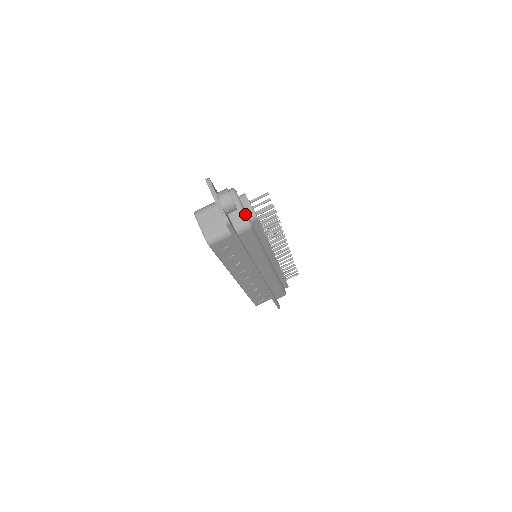
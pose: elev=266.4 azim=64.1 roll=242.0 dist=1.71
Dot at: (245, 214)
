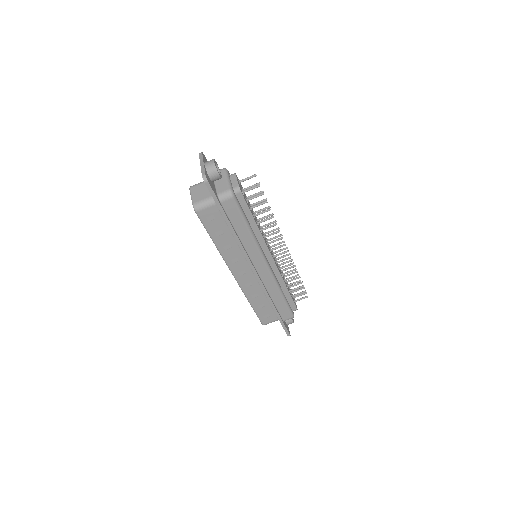
Dot at: (229, 185)
